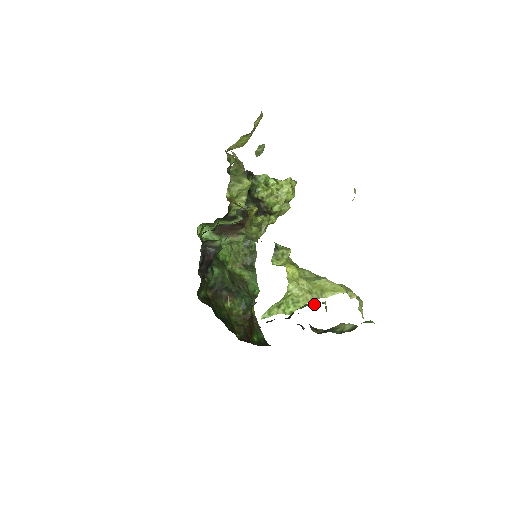
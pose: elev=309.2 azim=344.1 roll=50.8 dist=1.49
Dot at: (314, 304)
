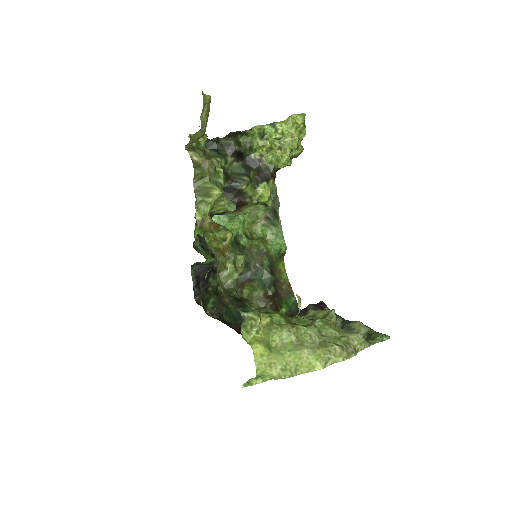
Dot at: (322, 311)
